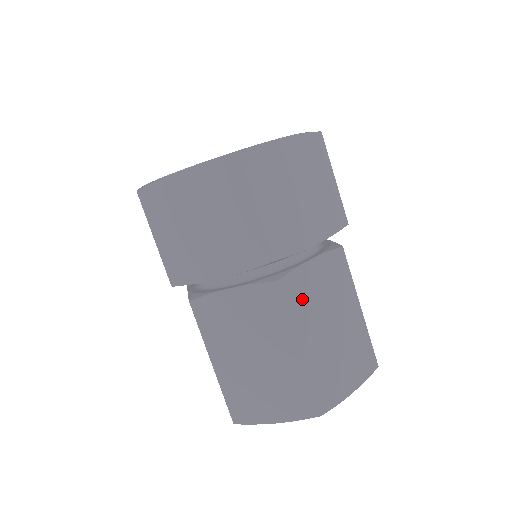
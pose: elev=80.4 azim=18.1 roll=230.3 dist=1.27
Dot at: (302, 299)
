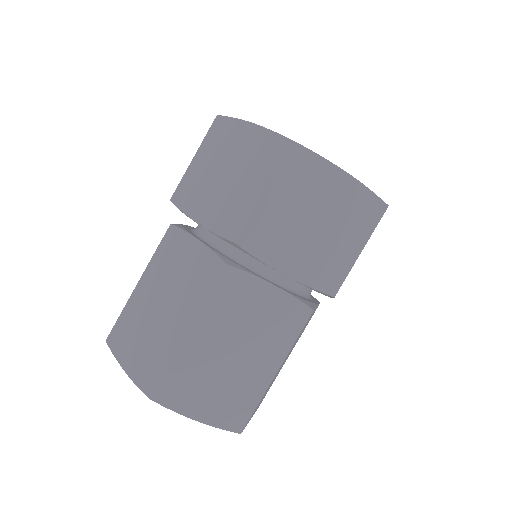
Dot at: occluded
